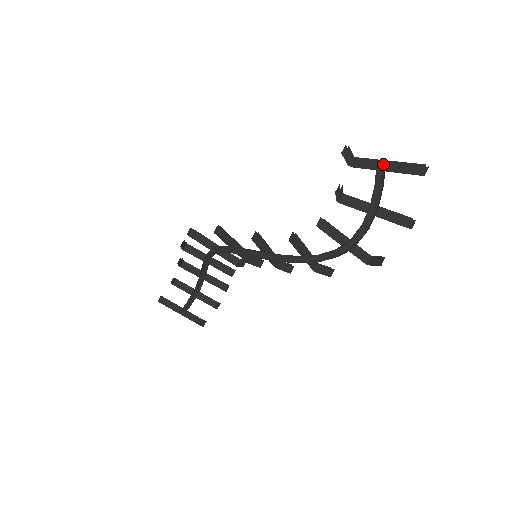
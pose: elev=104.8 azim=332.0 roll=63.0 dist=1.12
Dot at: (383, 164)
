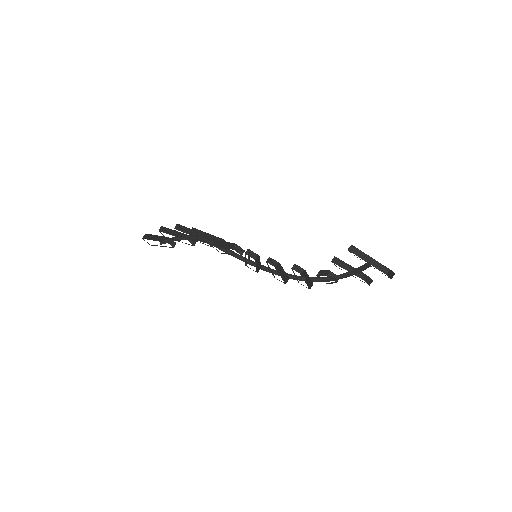
Dot at: (369, 263)
